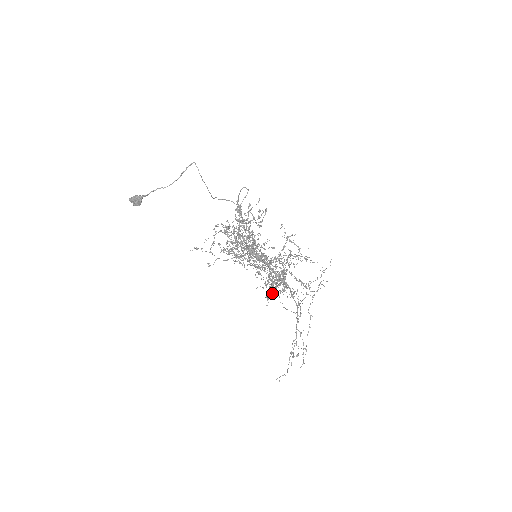
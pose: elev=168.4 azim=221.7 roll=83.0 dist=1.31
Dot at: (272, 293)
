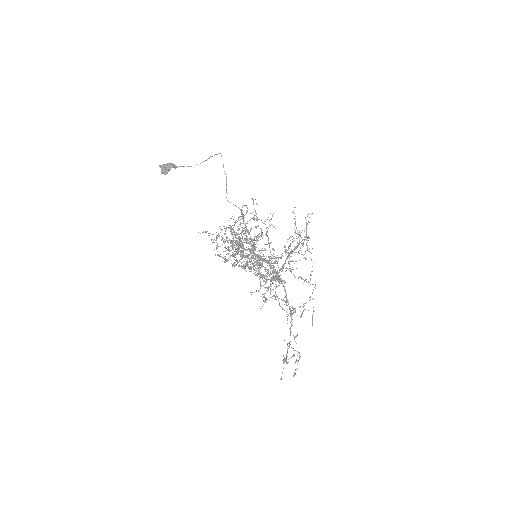
Dot at: (284, 264)
